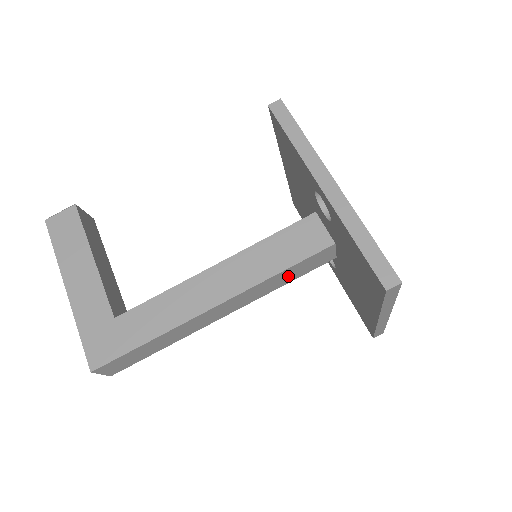
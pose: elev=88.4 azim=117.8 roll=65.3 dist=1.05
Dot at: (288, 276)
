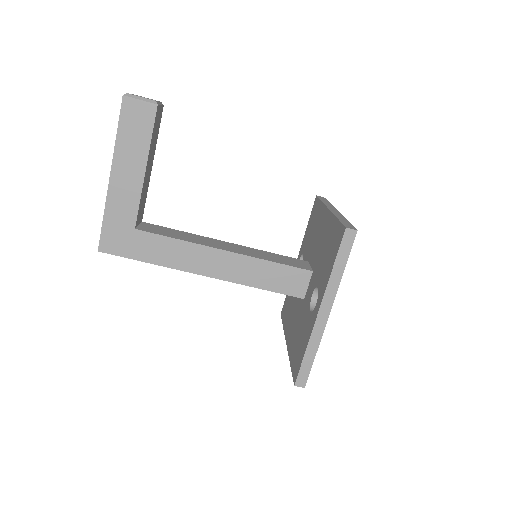
Dot at: occluded
